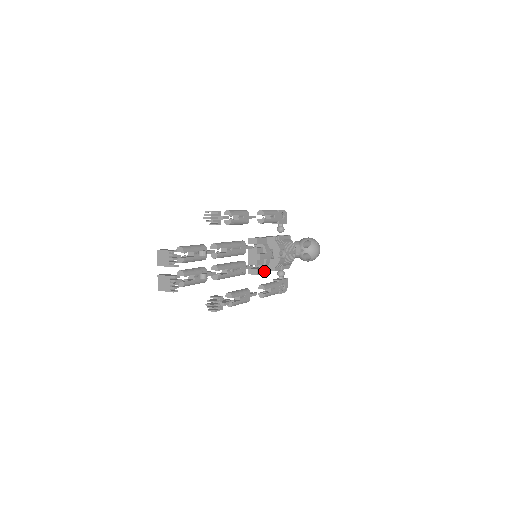
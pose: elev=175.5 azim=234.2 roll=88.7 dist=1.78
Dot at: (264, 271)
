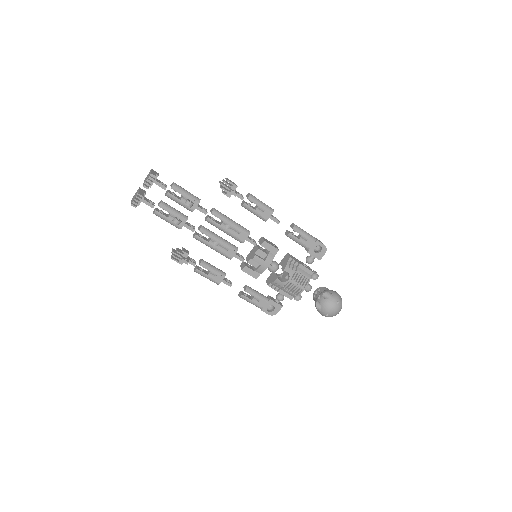
Dot at: (253, 274)
